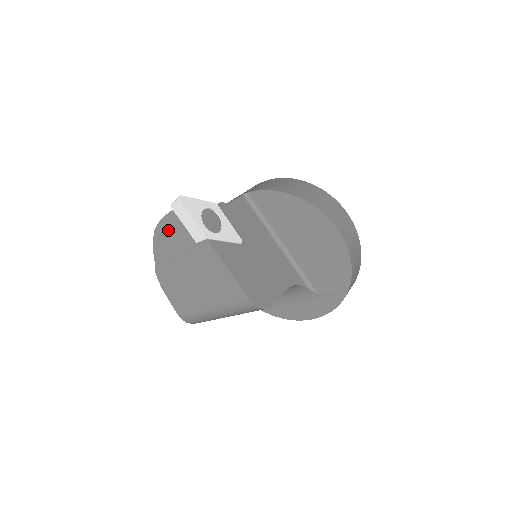
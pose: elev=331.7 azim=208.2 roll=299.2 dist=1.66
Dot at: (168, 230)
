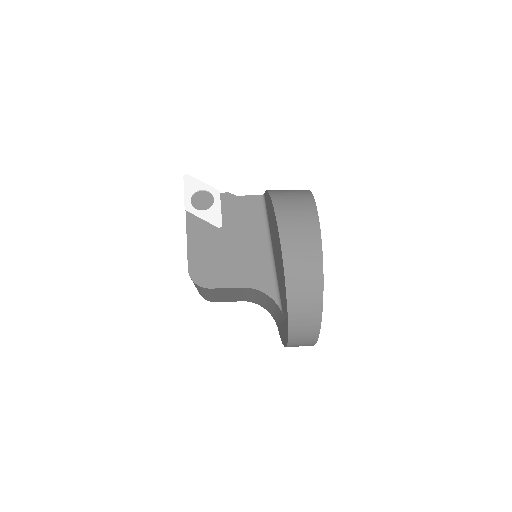
Dot at: occluded
